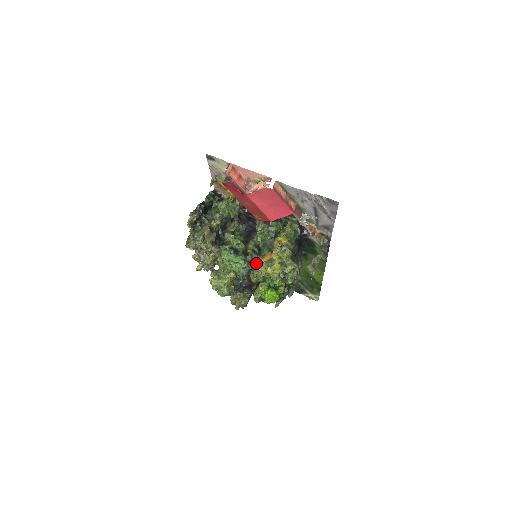
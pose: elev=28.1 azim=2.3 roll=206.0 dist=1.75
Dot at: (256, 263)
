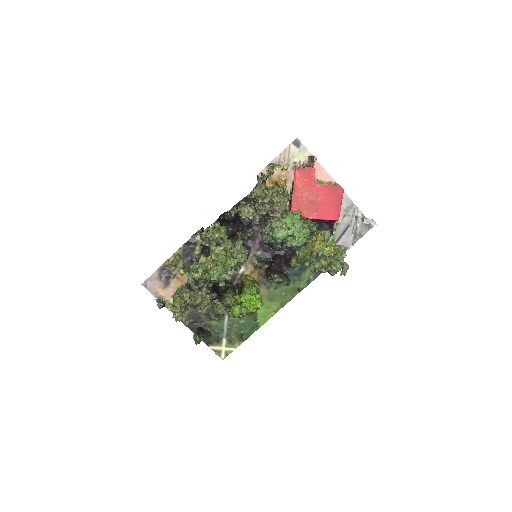
Dot at: (311, 240)
